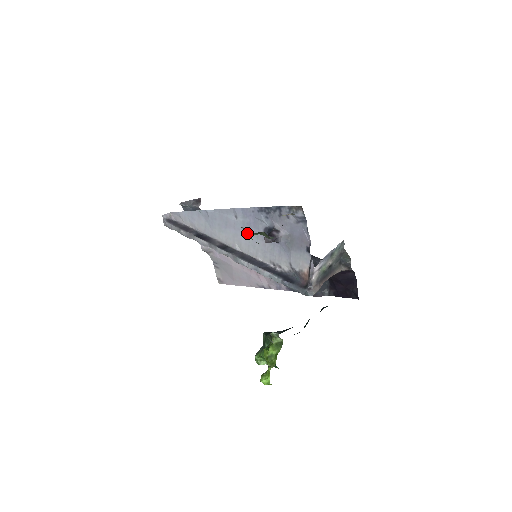
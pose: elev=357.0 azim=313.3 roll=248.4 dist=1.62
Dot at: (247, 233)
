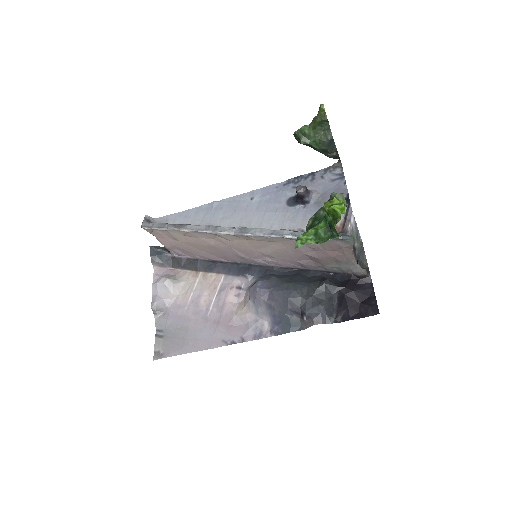
Dot at: (262, 210)
